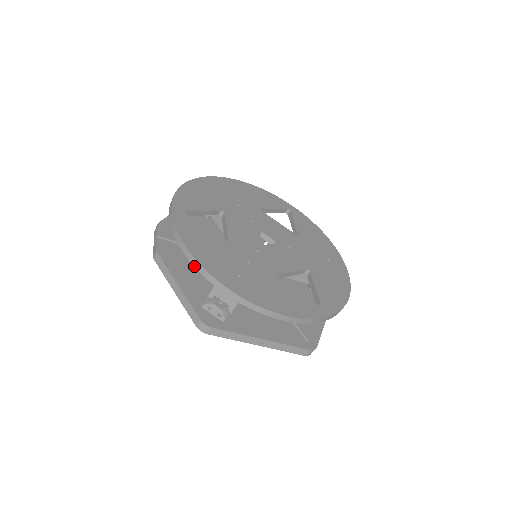
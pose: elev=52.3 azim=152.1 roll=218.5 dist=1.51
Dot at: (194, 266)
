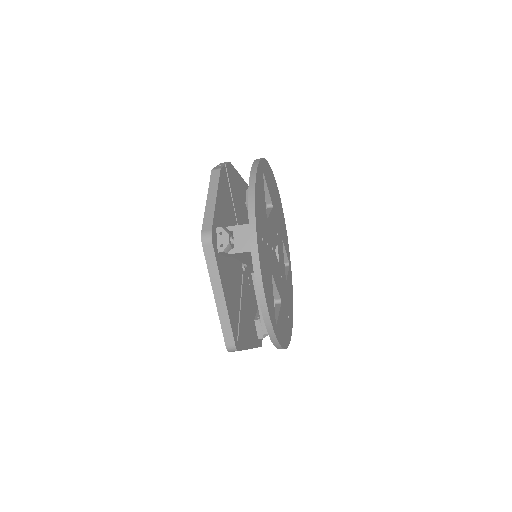
Dot at: (248, 197)
